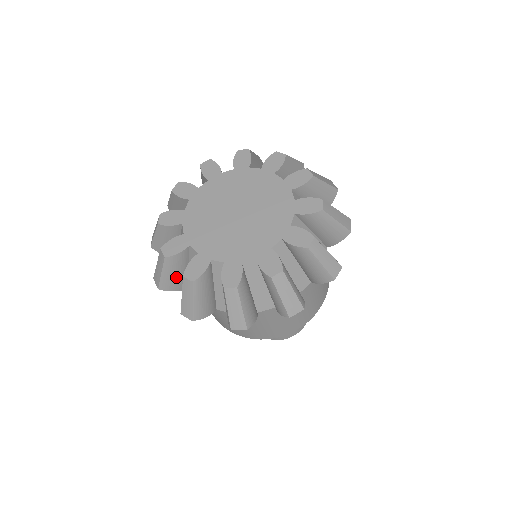
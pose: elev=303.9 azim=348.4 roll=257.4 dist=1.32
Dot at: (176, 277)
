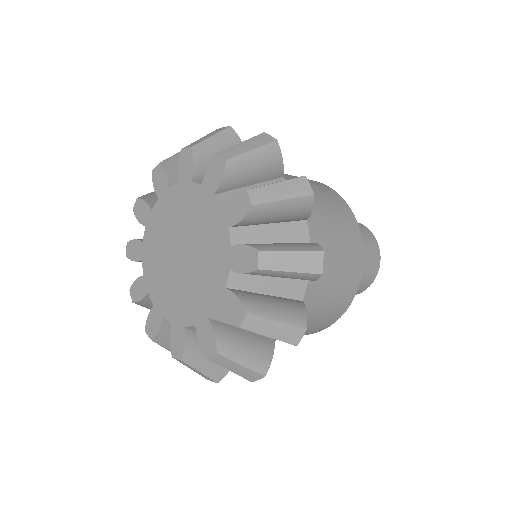
Dot at: occluded
